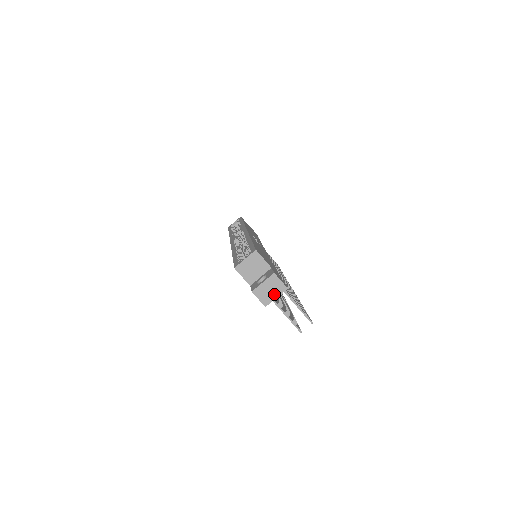
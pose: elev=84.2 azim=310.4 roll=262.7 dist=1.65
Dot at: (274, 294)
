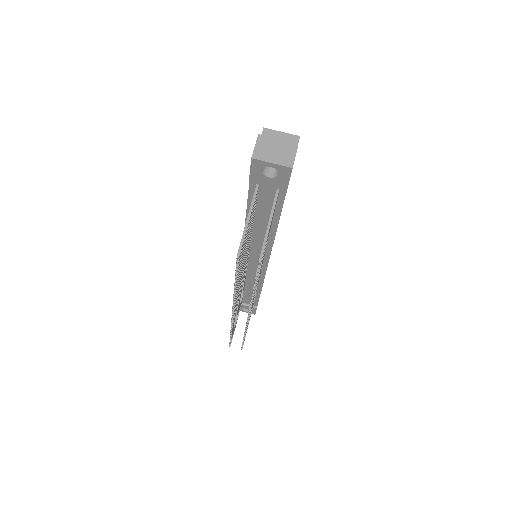
Dot at: (274, 158)
